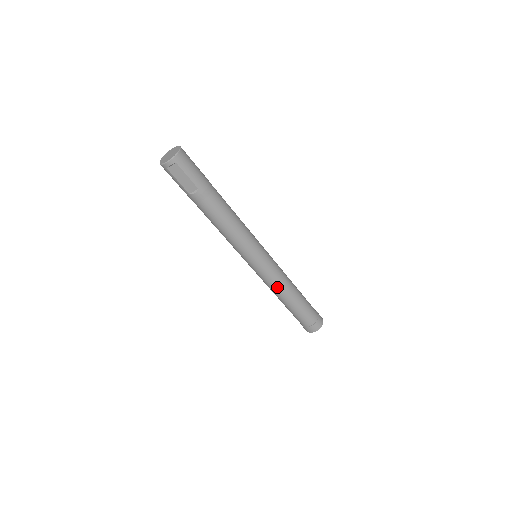
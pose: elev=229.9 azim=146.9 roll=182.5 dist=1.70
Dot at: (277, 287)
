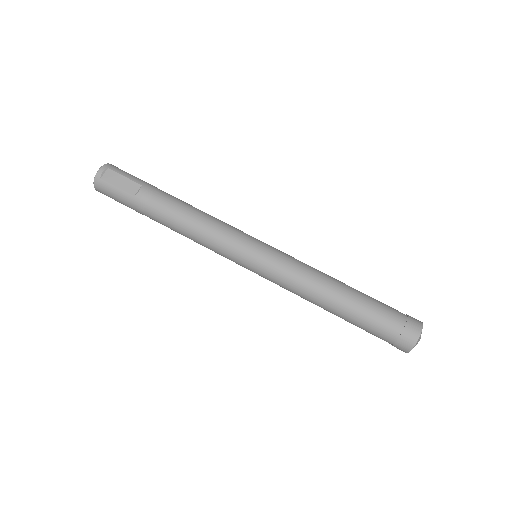
Dot at: (307, 276)
